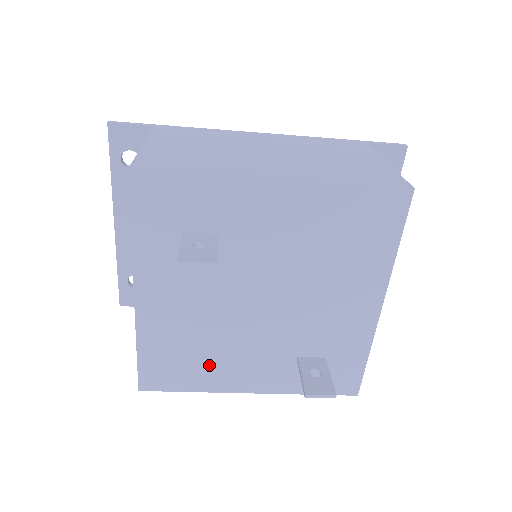
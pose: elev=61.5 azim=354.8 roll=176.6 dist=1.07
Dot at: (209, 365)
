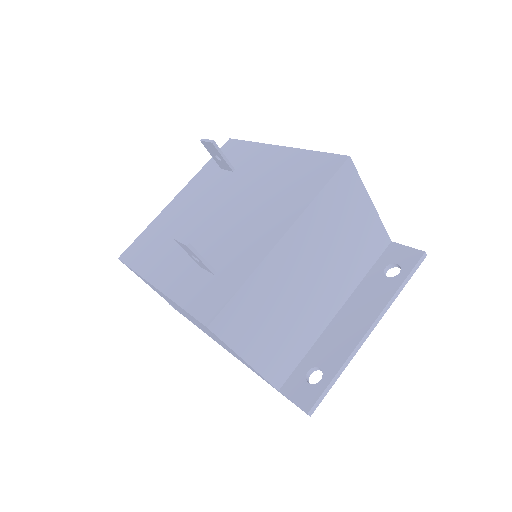
Dot at: (160, 252)
